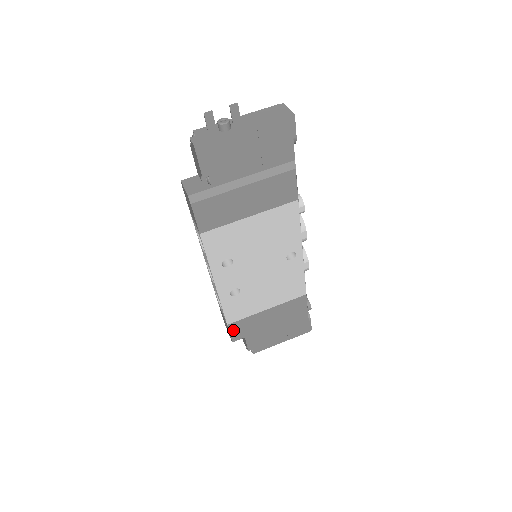
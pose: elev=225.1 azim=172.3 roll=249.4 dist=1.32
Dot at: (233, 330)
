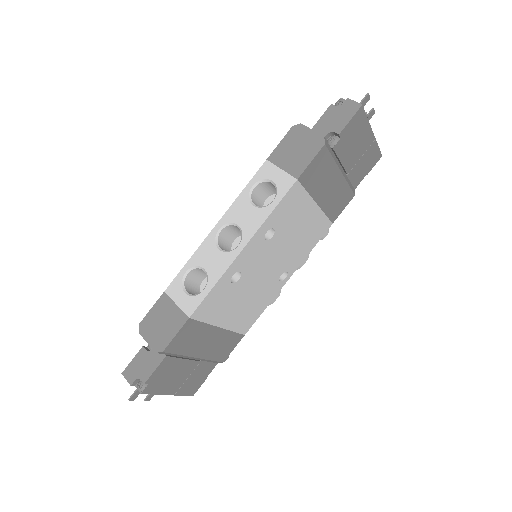
Dot at: (182, 332)
